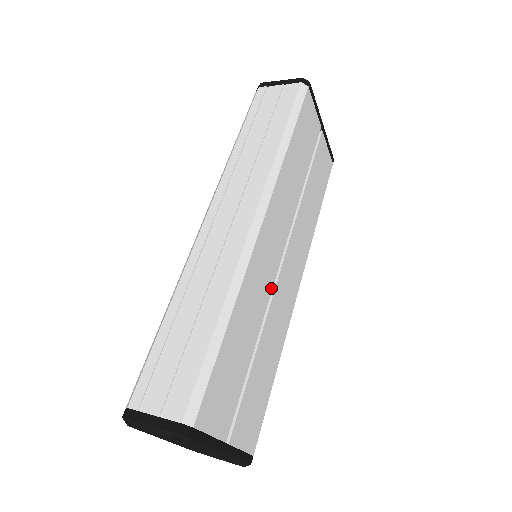
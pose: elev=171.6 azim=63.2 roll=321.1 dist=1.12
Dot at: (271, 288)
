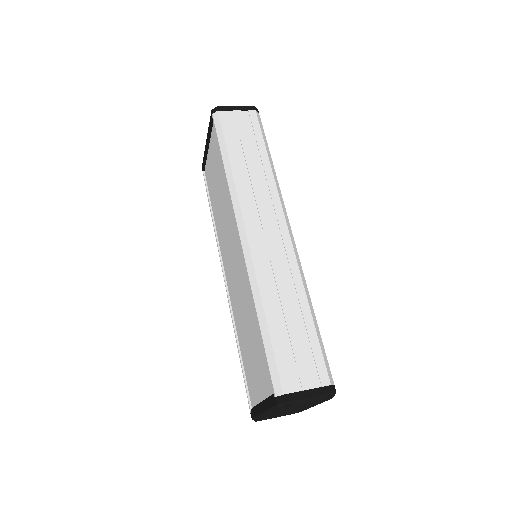
Dot at: occluded
